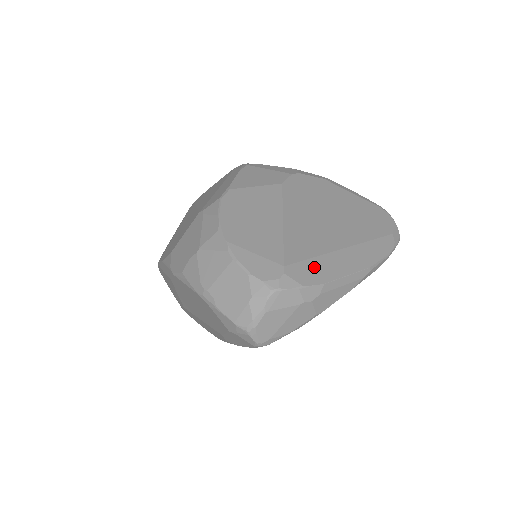
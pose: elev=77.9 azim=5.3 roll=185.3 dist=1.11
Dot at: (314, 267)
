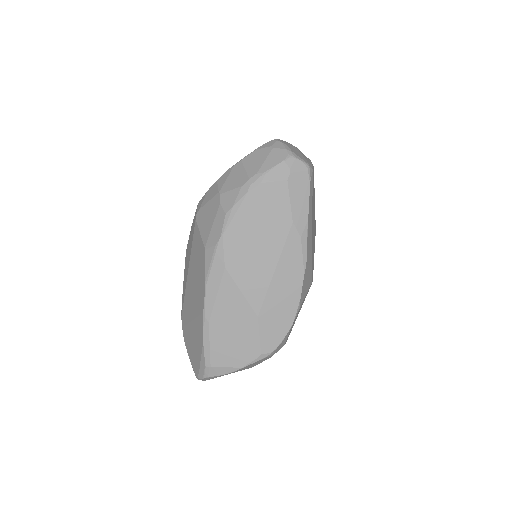
Dot at: occluded
